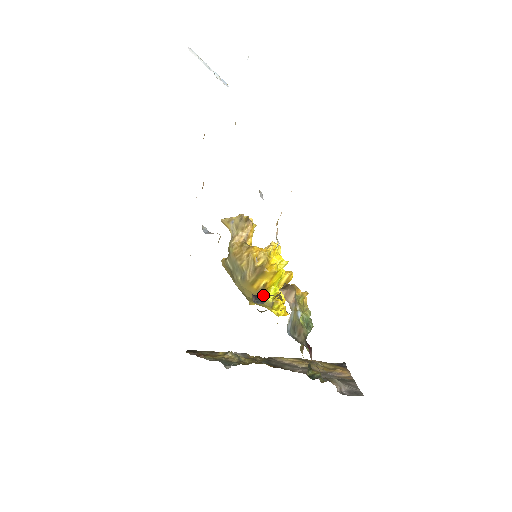
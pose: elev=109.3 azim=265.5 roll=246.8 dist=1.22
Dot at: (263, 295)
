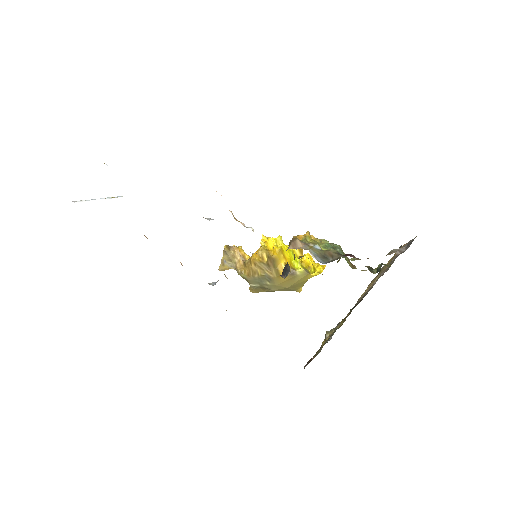
Dot at: (285, 267)
